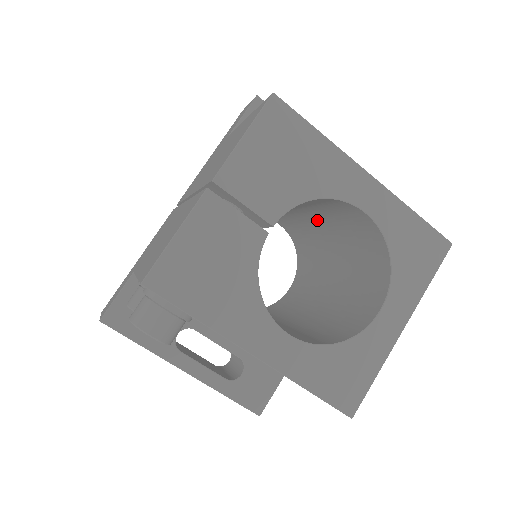
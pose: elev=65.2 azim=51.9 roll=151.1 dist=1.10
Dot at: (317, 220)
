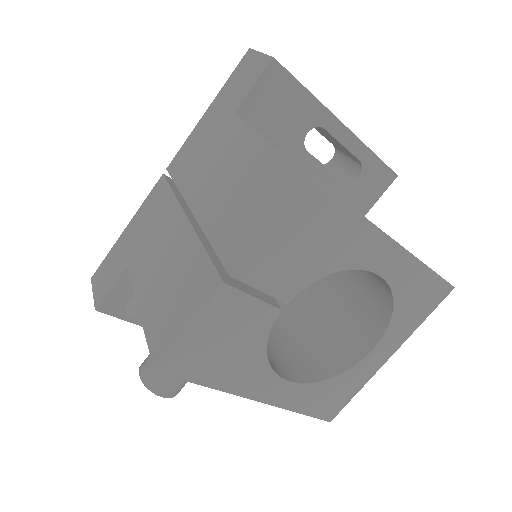
Dot at: occluded
